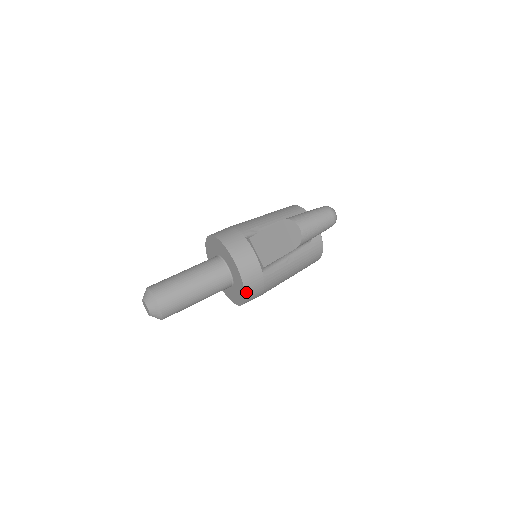
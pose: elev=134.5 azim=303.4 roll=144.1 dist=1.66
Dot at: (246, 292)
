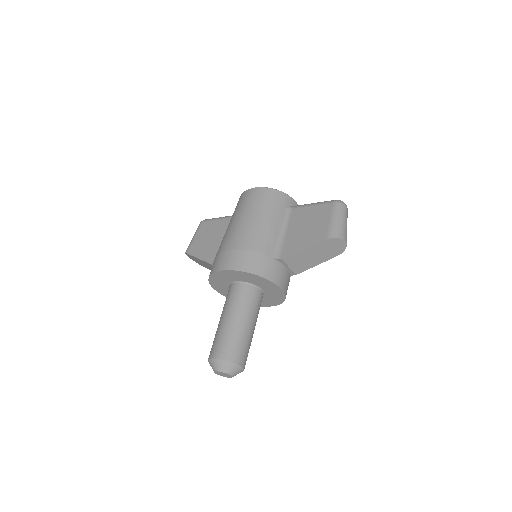
Dot at: (283, 301)
